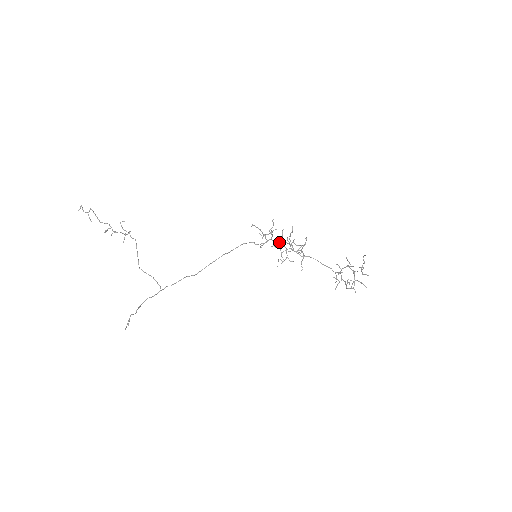
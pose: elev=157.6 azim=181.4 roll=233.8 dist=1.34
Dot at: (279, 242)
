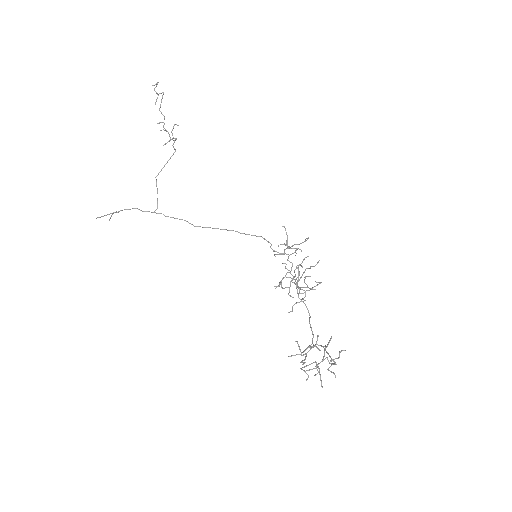
Dot at: (292, 264)
